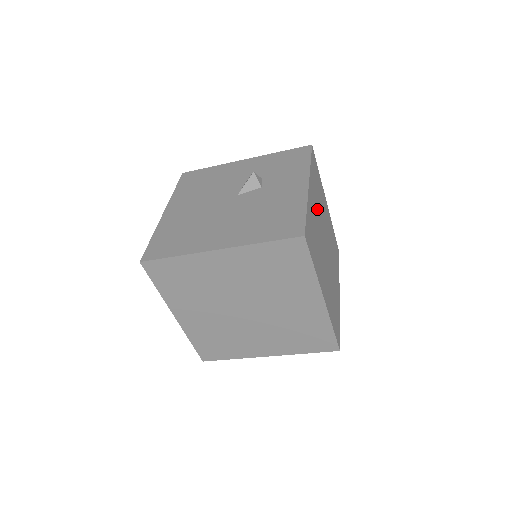
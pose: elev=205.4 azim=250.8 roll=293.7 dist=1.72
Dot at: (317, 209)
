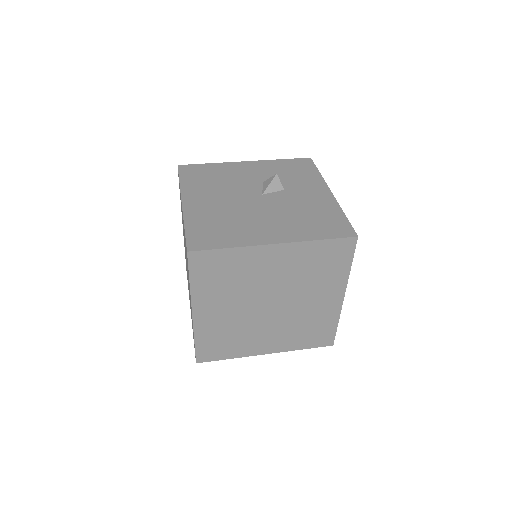
Dot at: occluded
